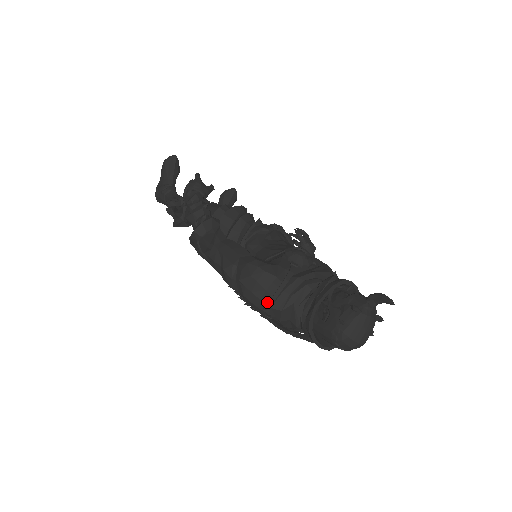
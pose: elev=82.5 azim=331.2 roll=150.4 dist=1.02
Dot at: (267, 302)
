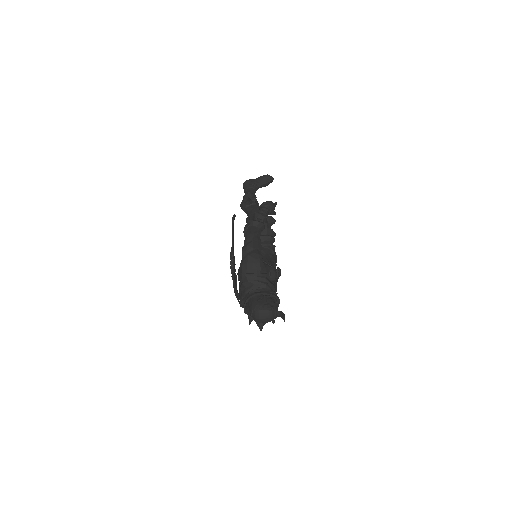
Dot at: (247, 273)
